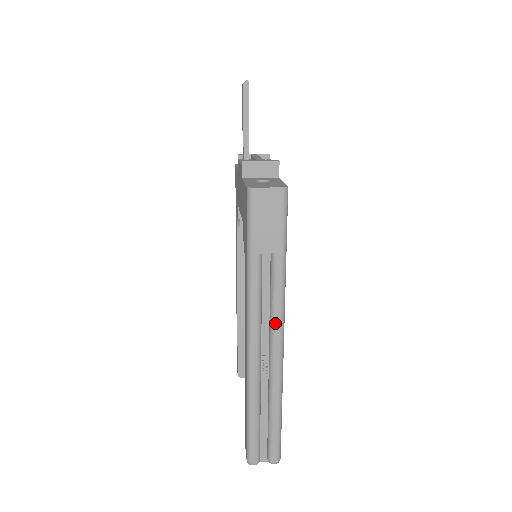
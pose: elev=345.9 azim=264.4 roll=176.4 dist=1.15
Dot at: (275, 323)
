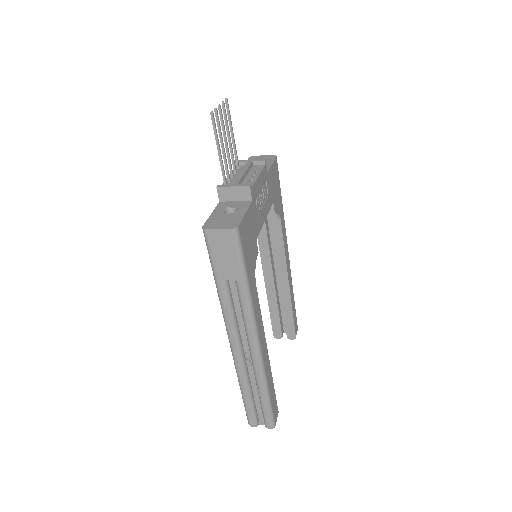
Dot at: (248, 332)
